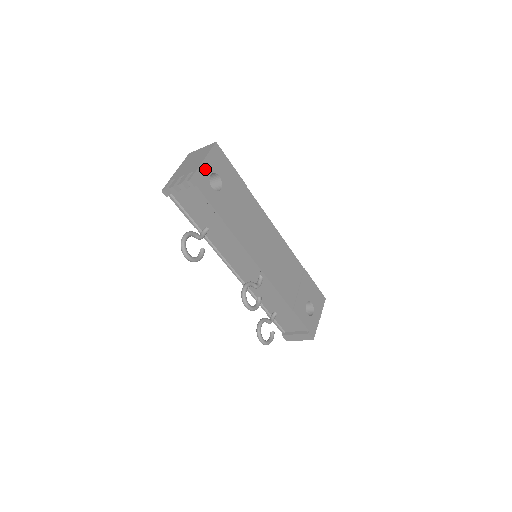
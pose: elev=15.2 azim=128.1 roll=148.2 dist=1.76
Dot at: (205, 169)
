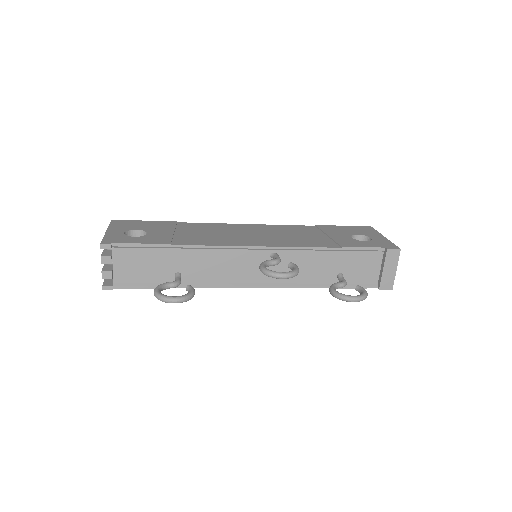
Dot at: (114, 234)
